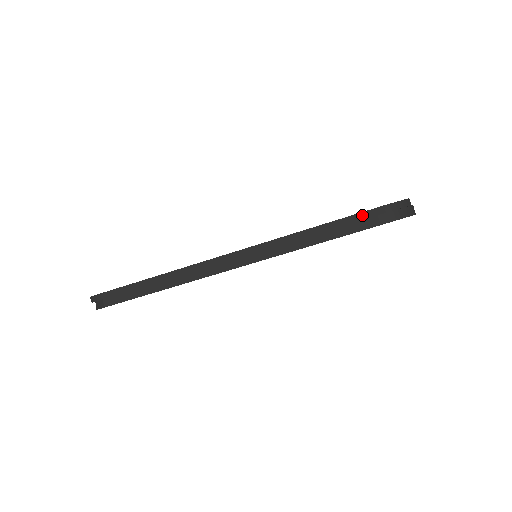
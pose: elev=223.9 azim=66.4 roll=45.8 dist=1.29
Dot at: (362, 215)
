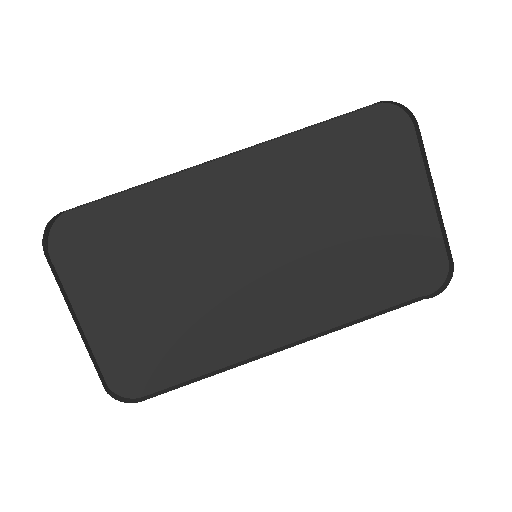
Dot at: (358, 110)
